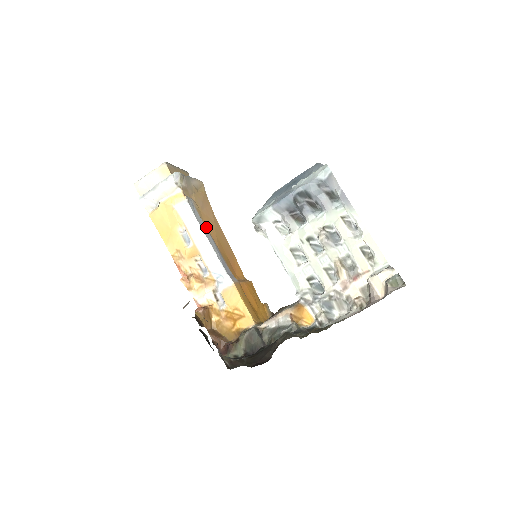
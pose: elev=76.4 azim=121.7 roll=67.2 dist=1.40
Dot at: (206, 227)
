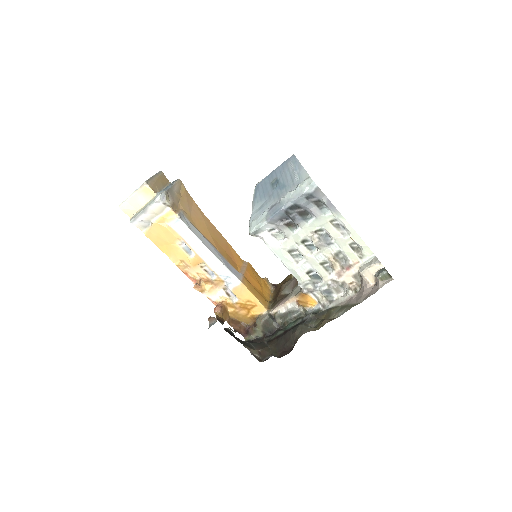
Dot at: (201, 233)
